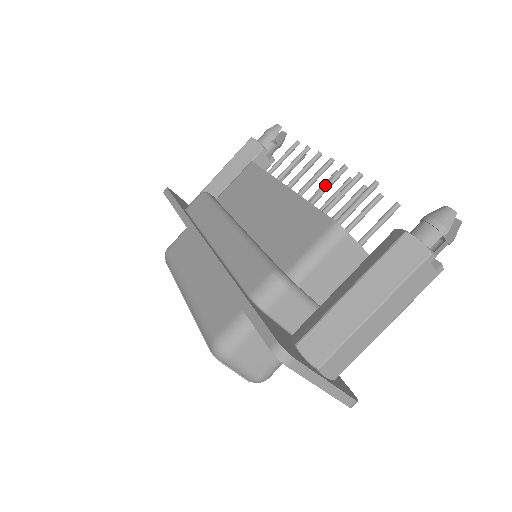
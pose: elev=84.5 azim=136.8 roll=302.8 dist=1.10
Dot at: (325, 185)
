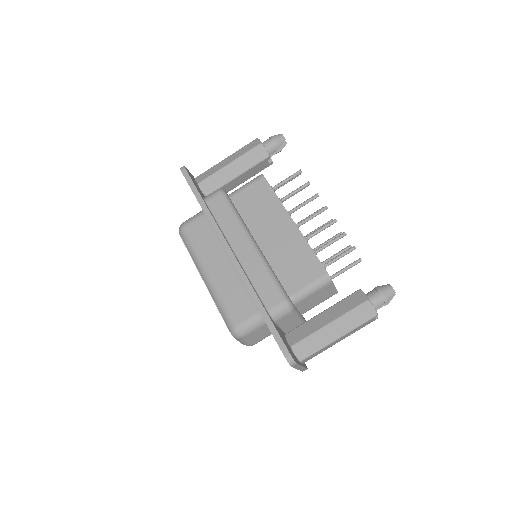
Dot at: (320, 229)
